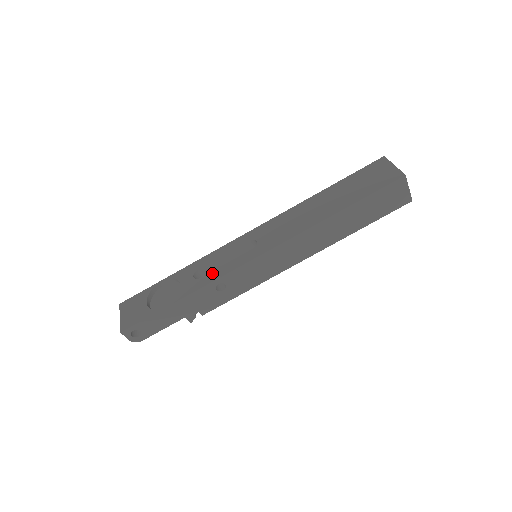
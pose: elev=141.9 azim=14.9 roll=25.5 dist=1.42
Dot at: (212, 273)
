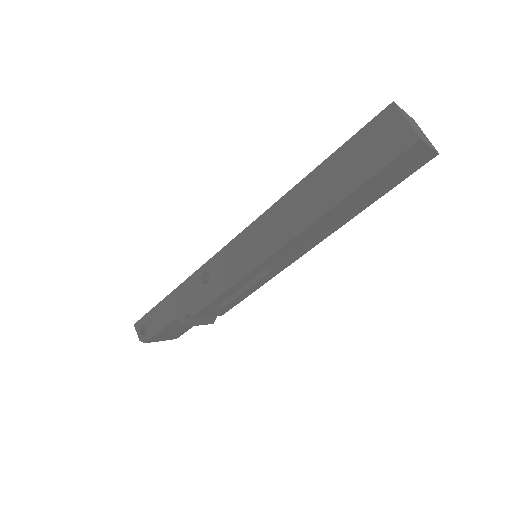
Dot at: occluded
